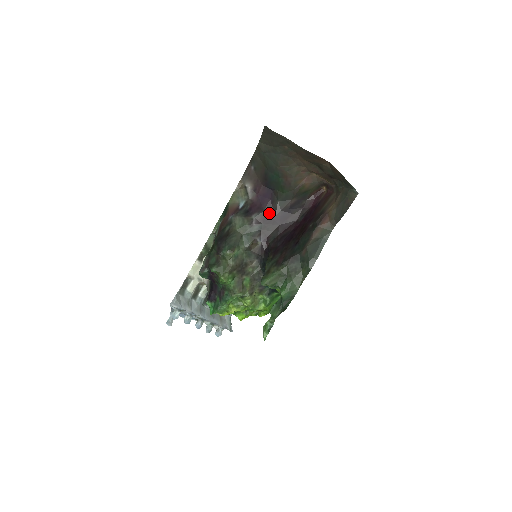
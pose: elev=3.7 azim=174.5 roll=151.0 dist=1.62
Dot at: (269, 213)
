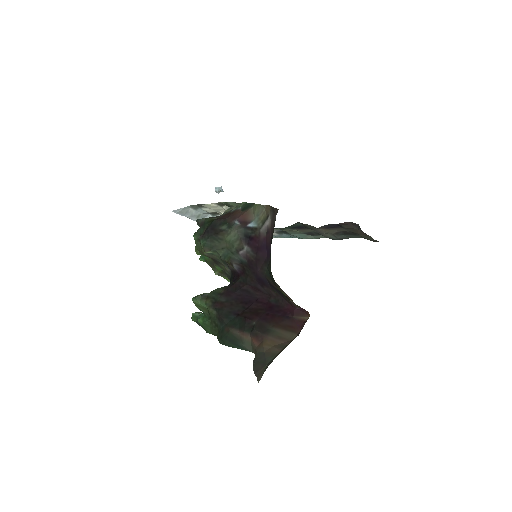
Dot at: (257, 263)
